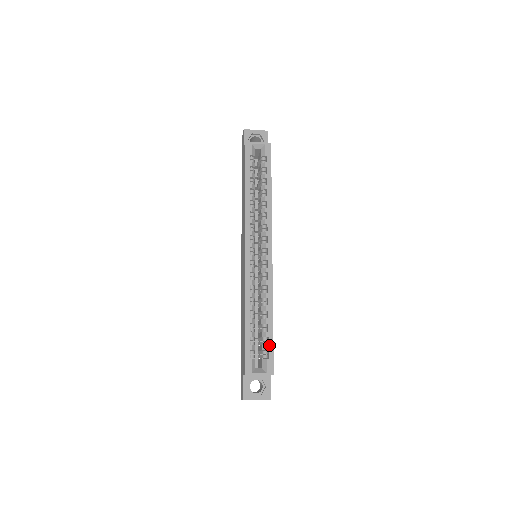
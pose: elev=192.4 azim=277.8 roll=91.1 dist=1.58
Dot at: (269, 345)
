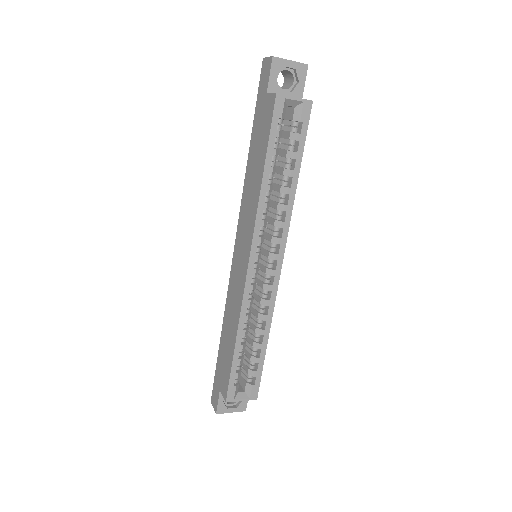
Dot at: (258, 371)
